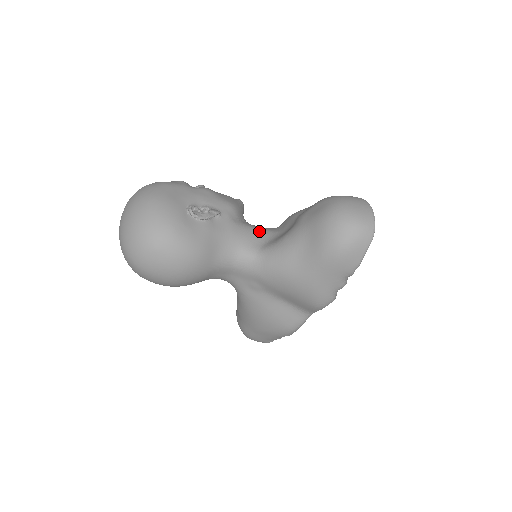
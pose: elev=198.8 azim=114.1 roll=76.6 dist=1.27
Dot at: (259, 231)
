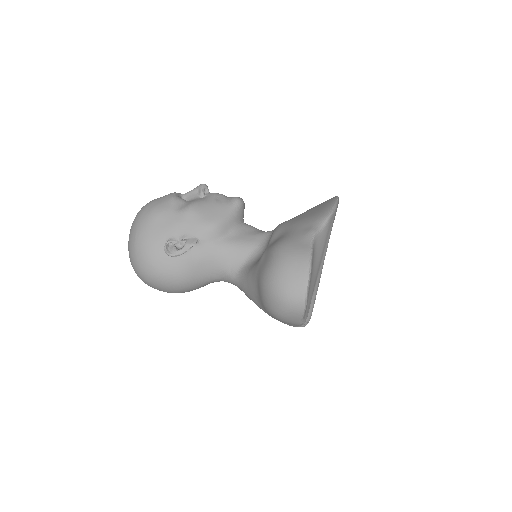
Dot at: (242, 248)
